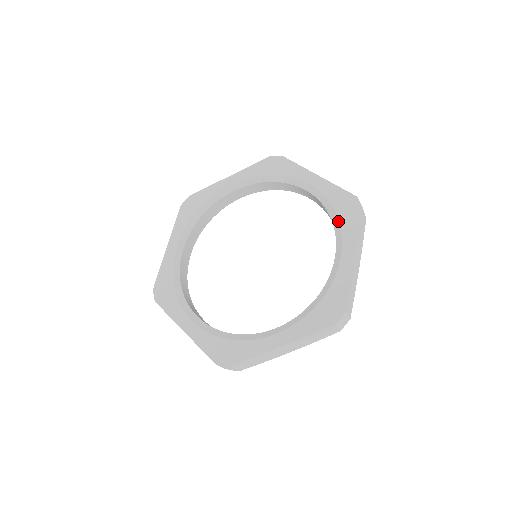
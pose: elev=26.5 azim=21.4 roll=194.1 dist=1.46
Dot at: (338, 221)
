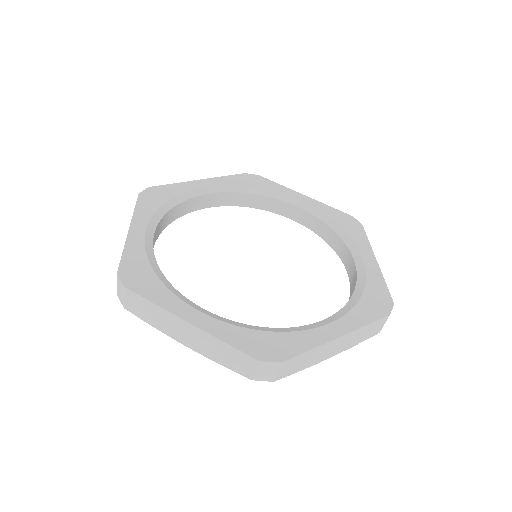
Dot at: (357, 301)
